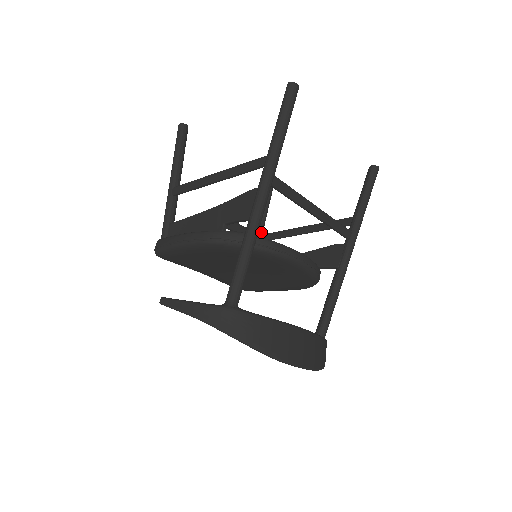
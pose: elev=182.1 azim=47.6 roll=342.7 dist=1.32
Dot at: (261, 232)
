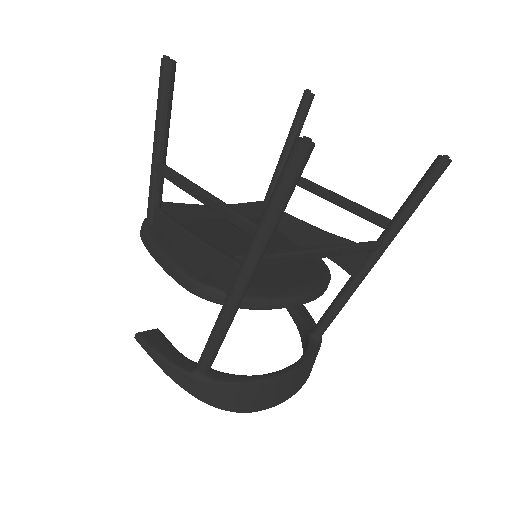
Dot at: occluded
